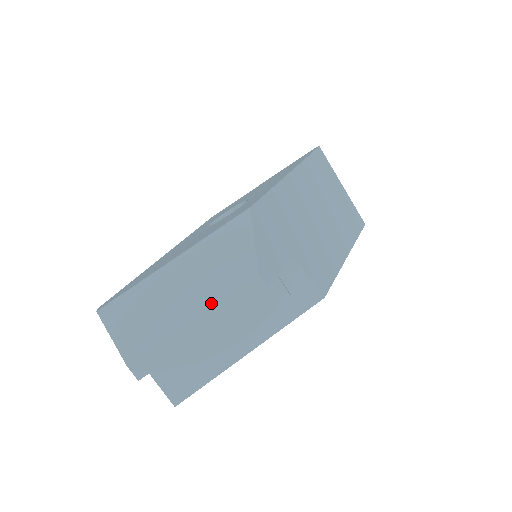
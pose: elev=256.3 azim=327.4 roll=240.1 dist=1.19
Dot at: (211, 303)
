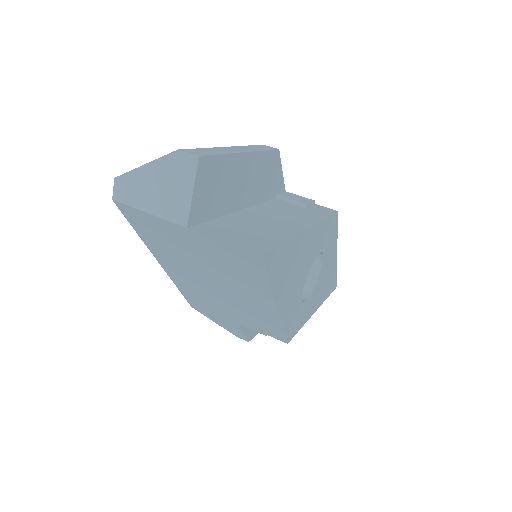
Dot at: occluded
